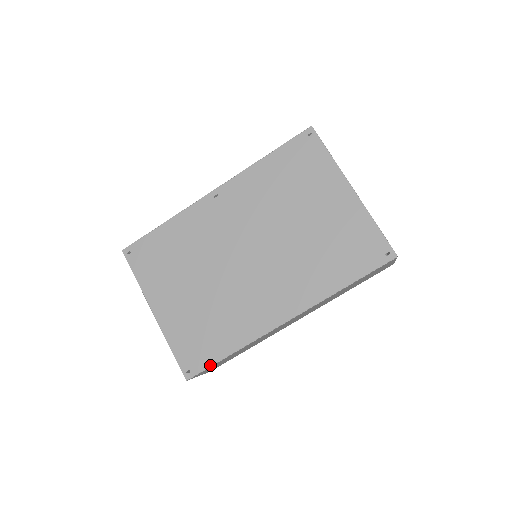
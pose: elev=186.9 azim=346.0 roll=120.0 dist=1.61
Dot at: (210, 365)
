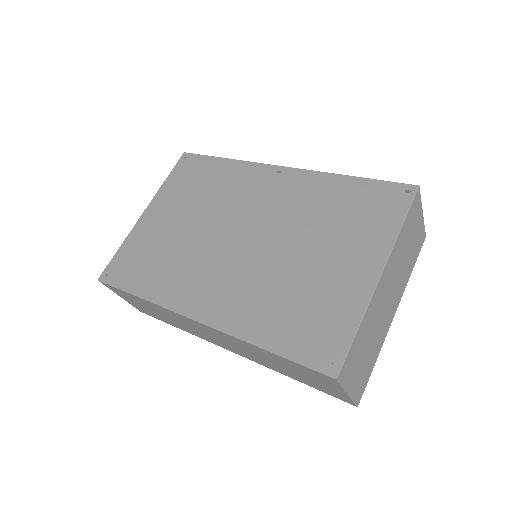
Dot at: (119, 287)
